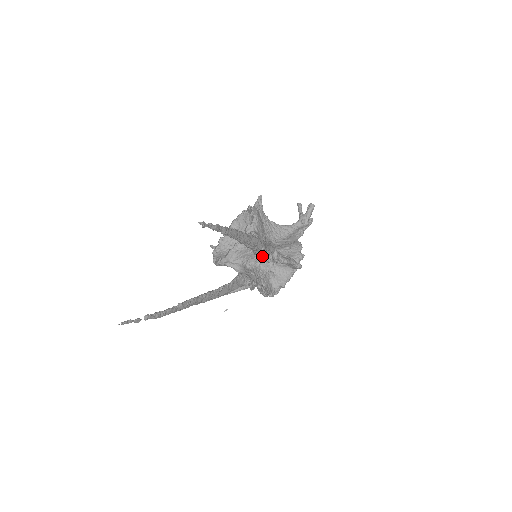
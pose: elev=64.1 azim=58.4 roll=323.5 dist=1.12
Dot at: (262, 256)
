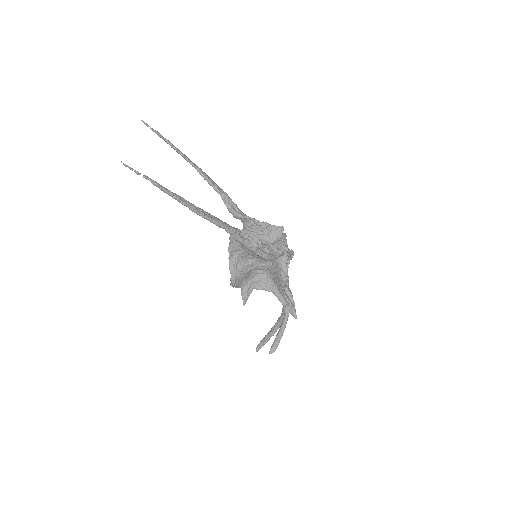
Dot at: (237, 212)
